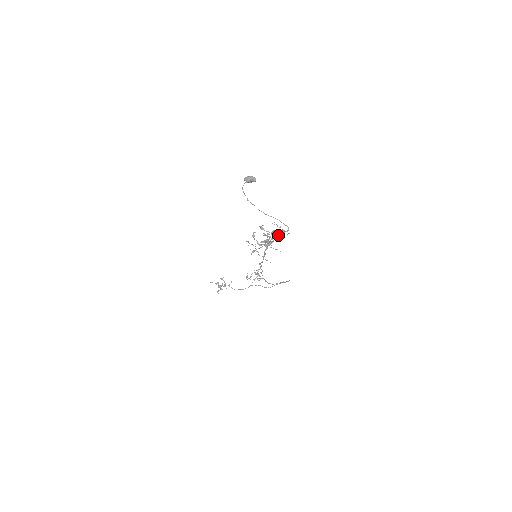
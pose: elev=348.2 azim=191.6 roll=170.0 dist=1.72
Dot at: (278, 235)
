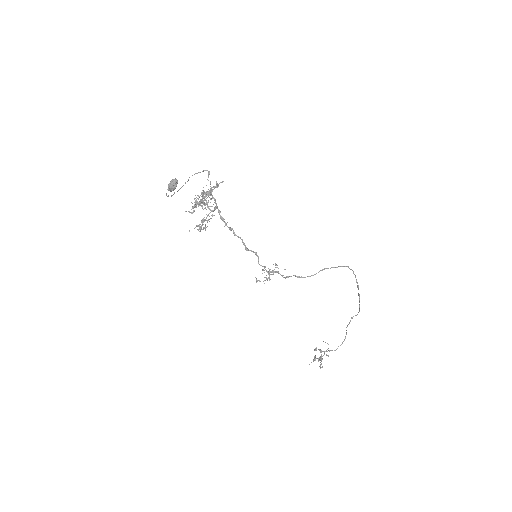
Dot at: (209, 190)
